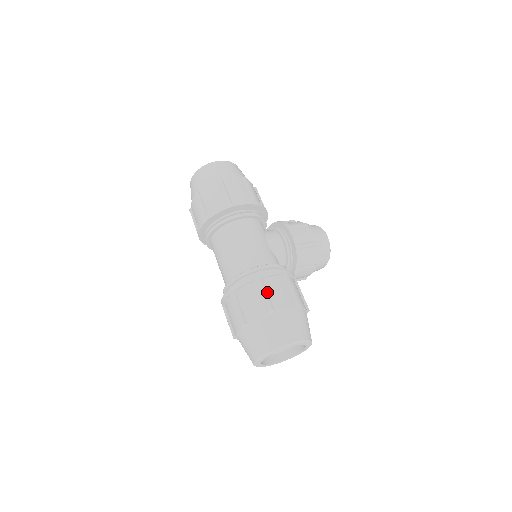
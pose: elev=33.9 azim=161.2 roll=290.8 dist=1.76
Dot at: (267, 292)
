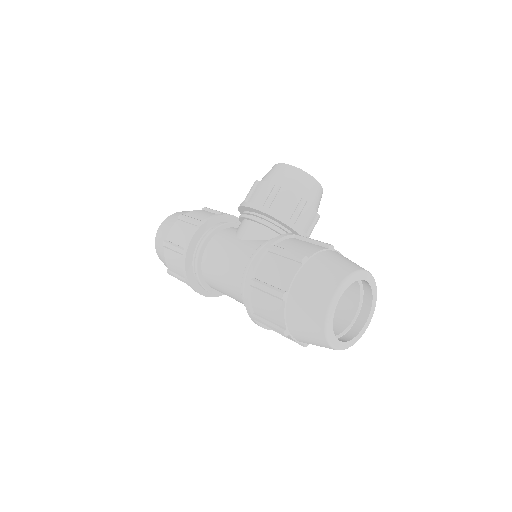
Dot at: (266, 284)
